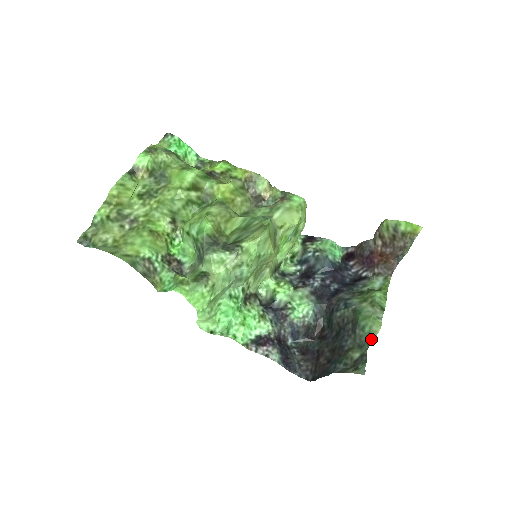
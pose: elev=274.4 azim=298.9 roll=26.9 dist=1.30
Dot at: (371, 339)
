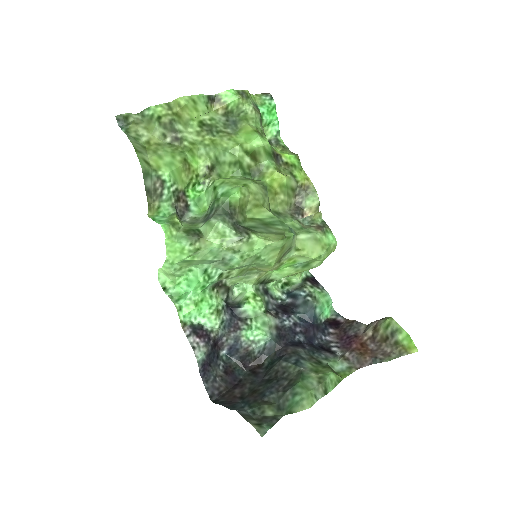
Dot at: (294, 410)
